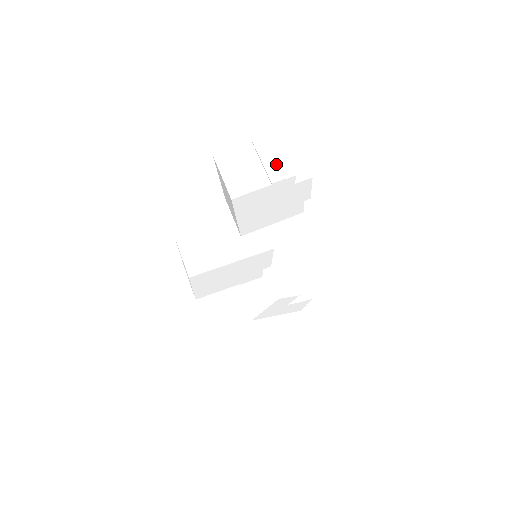
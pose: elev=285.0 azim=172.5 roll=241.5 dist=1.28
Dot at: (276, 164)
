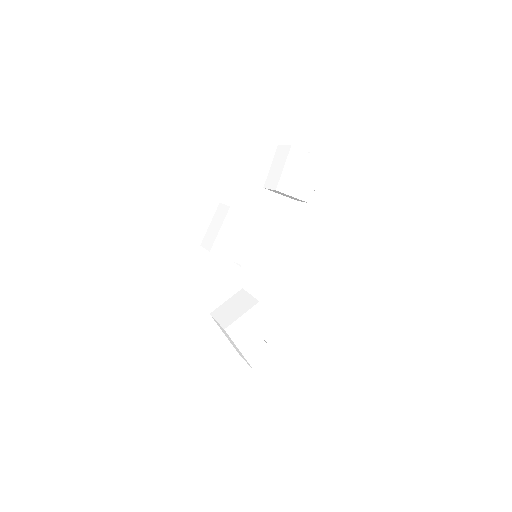
Dot at: occluded
